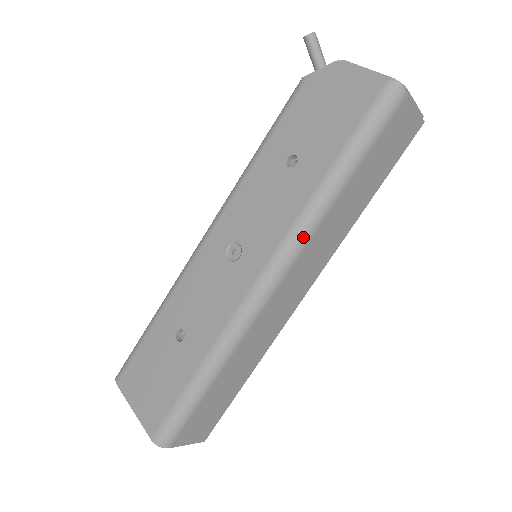
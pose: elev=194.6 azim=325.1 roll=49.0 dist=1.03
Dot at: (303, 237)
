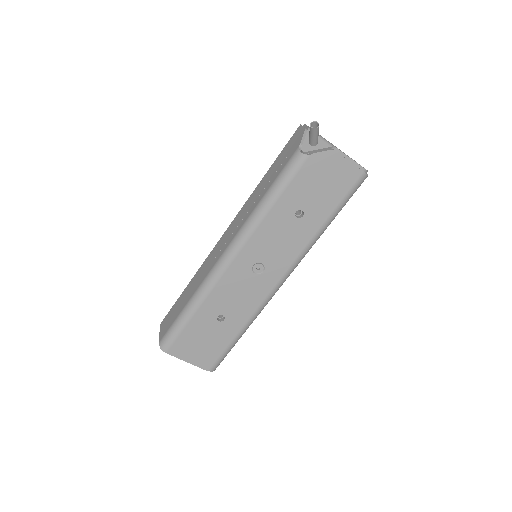
Dot at: (304, 256)
